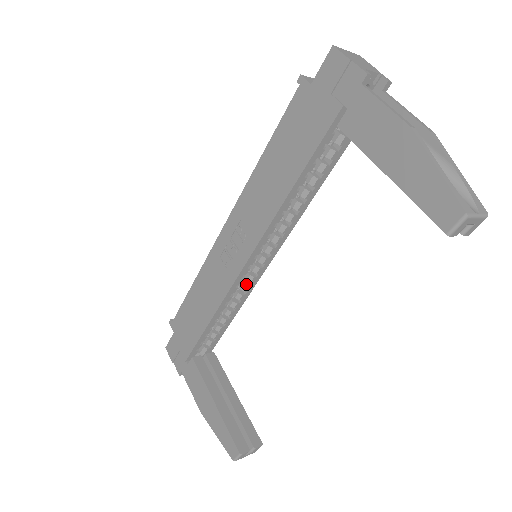
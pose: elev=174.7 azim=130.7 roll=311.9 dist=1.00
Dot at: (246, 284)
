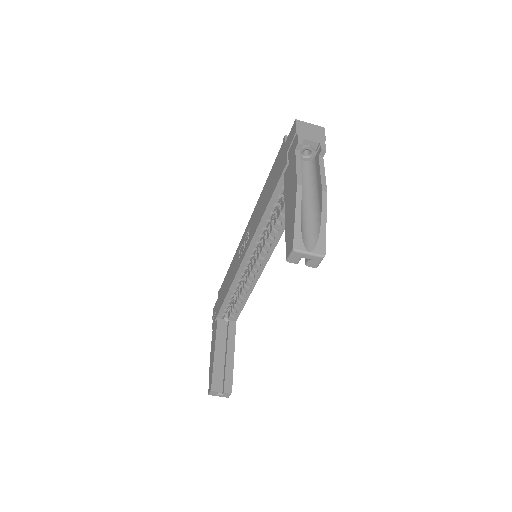
Dot at: (252, 275)
